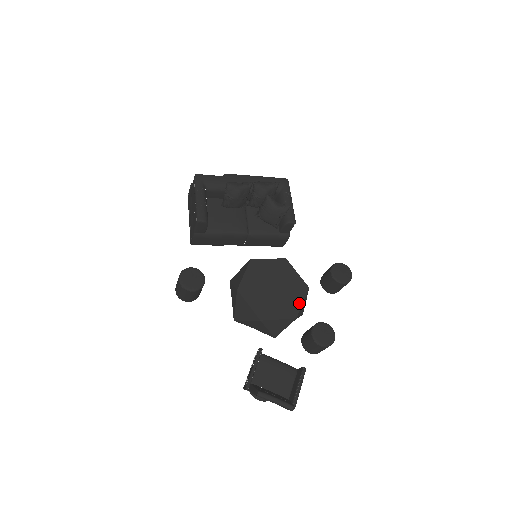
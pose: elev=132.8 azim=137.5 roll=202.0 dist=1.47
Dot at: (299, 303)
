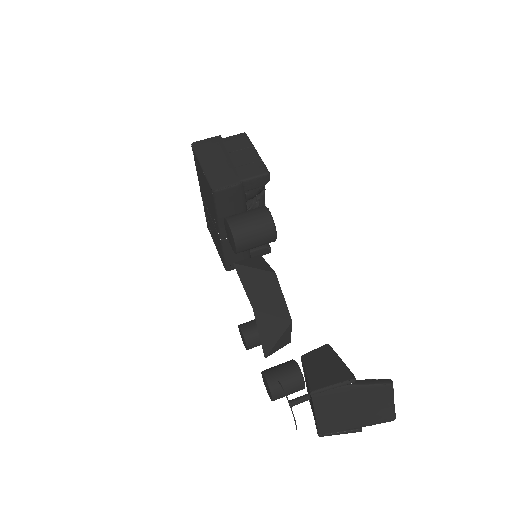
Dot at: occluded
